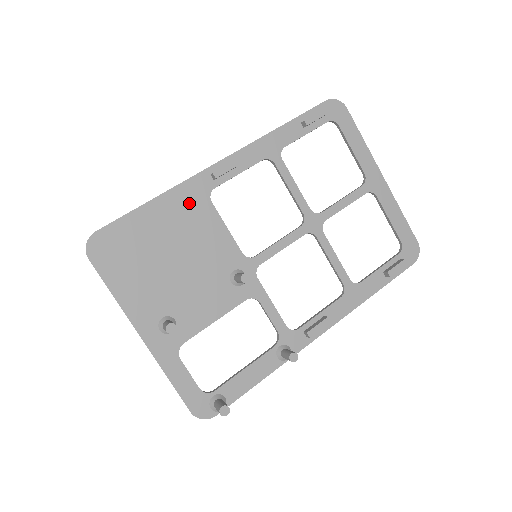
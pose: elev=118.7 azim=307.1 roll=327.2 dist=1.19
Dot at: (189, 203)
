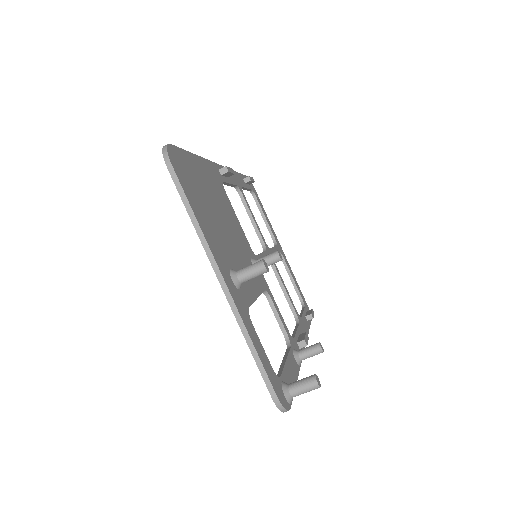
Dot at: (215, 179)
